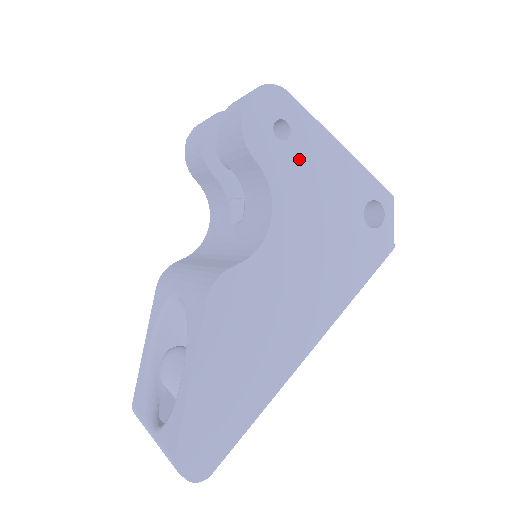
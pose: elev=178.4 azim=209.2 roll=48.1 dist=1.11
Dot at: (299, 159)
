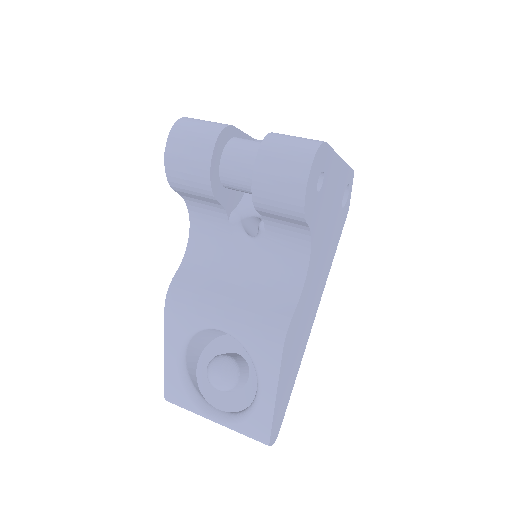
Dot at: (324, 196)
